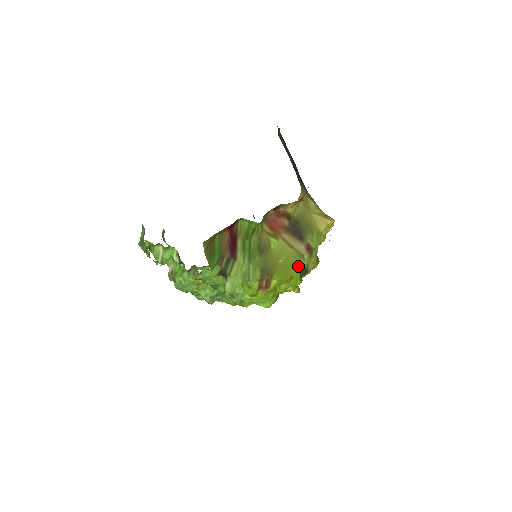
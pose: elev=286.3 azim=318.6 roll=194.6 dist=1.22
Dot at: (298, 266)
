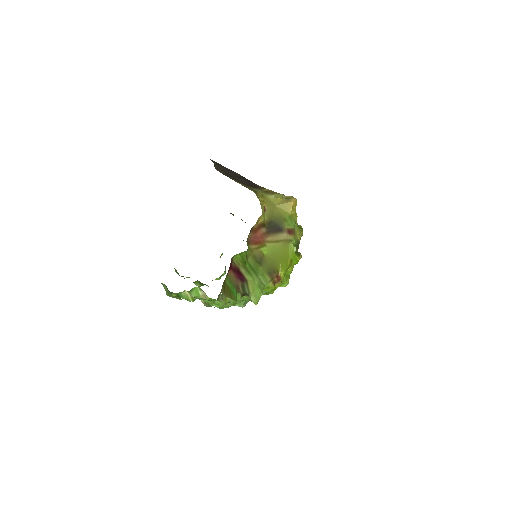
Dot at: (291, 250)
